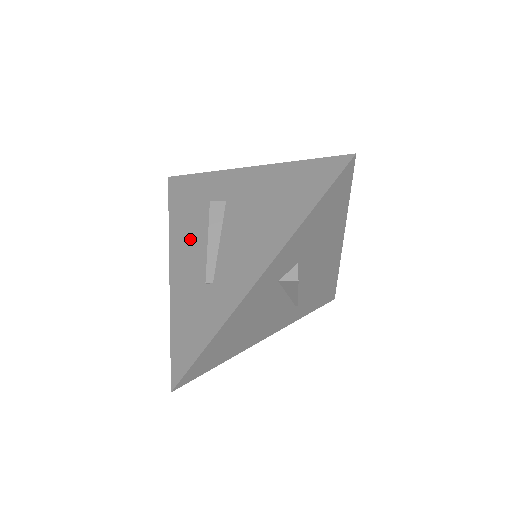
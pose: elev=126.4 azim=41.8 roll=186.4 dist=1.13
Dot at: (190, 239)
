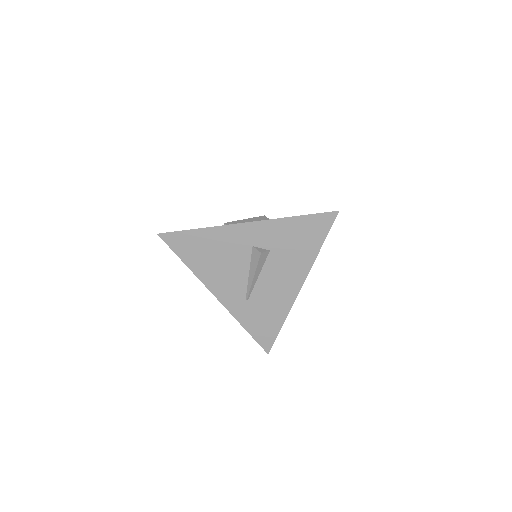
Dot at: occluded
